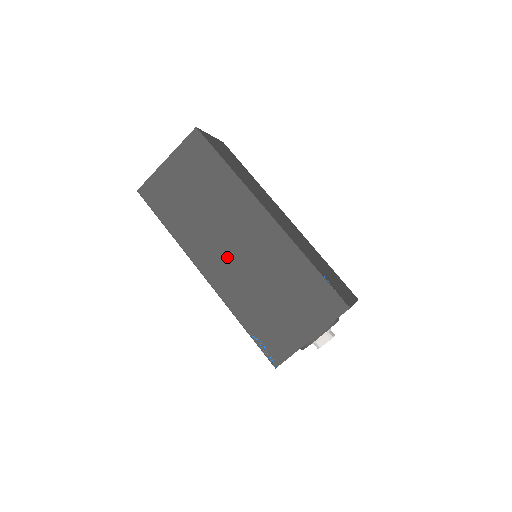
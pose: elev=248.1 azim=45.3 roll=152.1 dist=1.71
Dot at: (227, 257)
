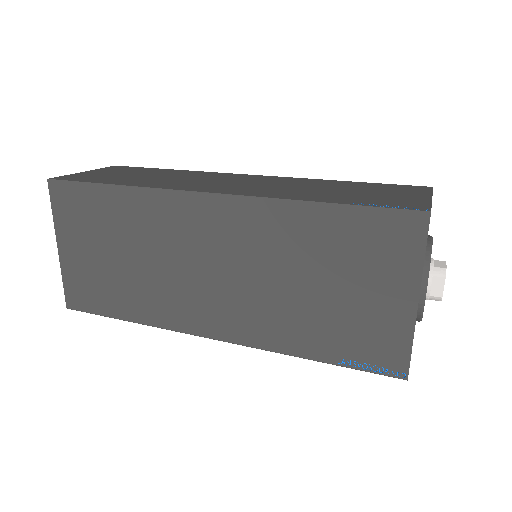
Dot at: (217, 293)
